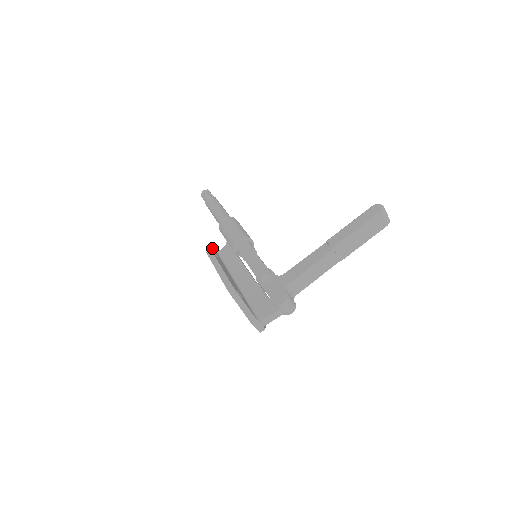
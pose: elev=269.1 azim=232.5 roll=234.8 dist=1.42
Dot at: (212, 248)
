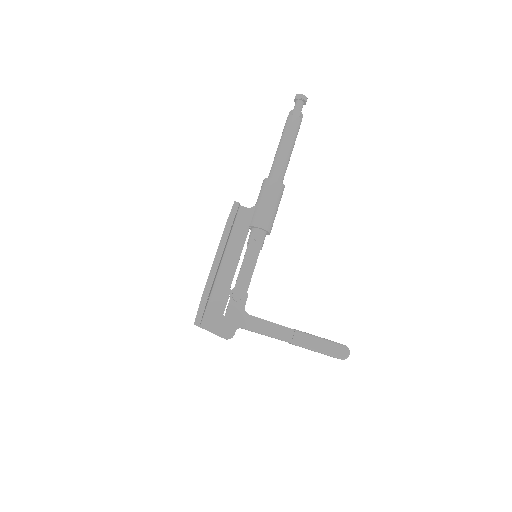
Dot at: occluded
